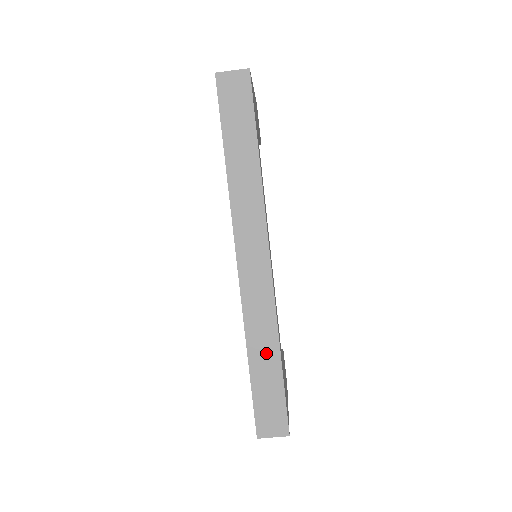
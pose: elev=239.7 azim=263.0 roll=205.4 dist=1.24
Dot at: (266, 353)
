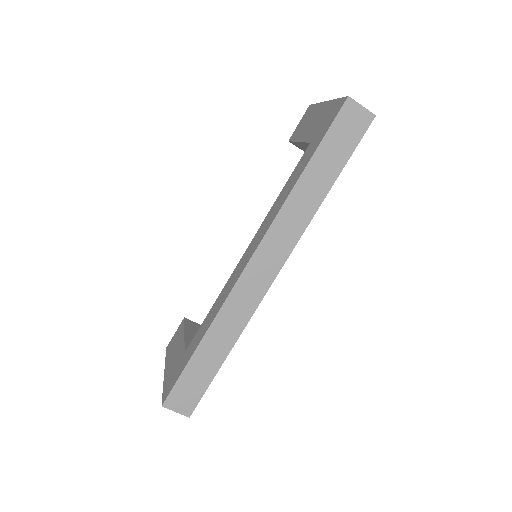
Dot at: (219, 346)
